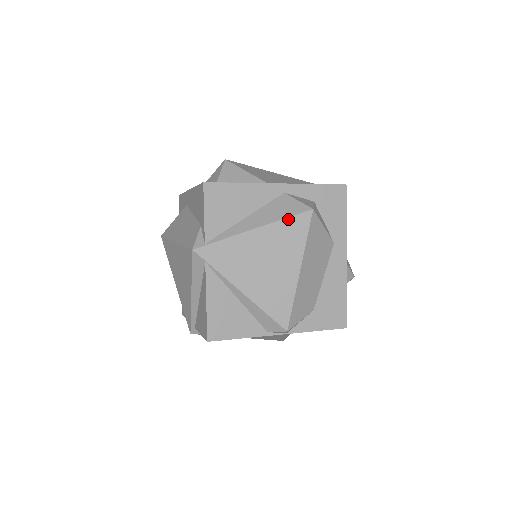
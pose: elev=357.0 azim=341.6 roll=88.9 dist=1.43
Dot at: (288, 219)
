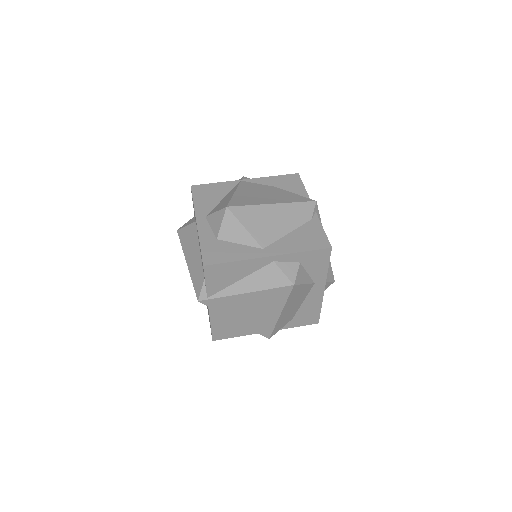
Dot at: (273, 289)
